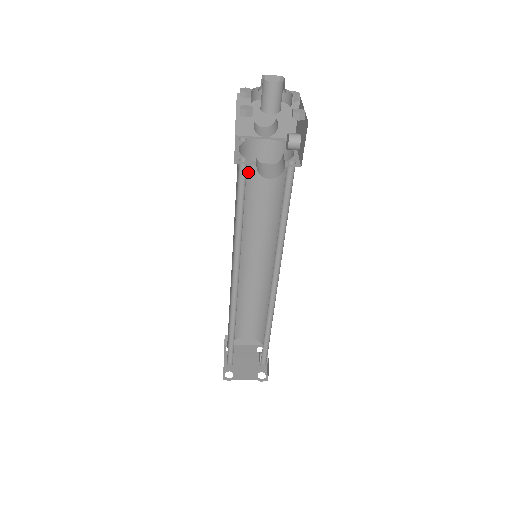
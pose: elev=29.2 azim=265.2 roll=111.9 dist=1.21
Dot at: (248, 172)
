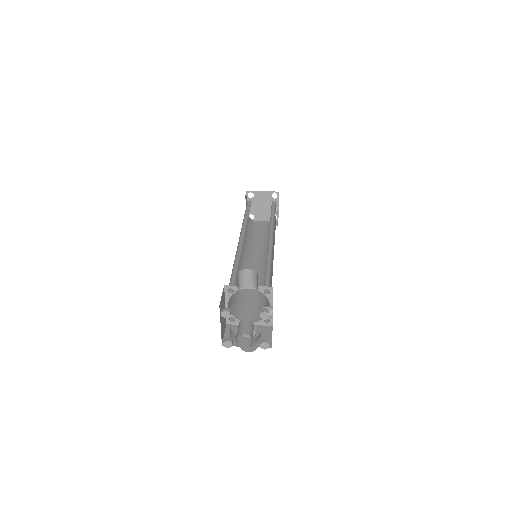
Dot at: occluded
